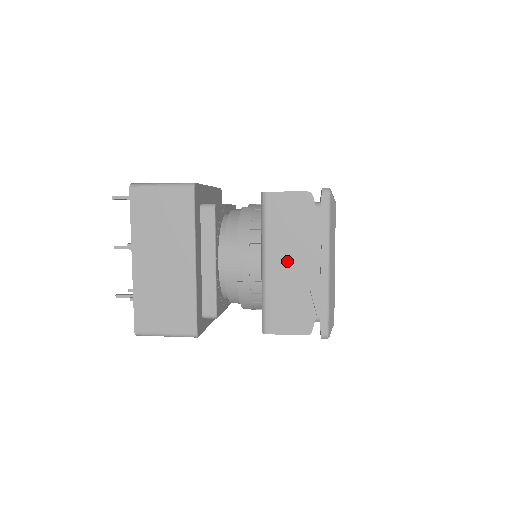
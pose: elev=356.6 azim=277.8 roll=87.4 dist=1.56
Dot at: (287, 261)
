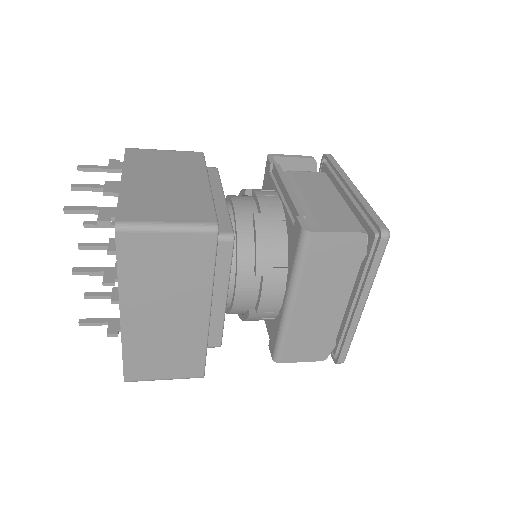
Dot at: (318, 301)
